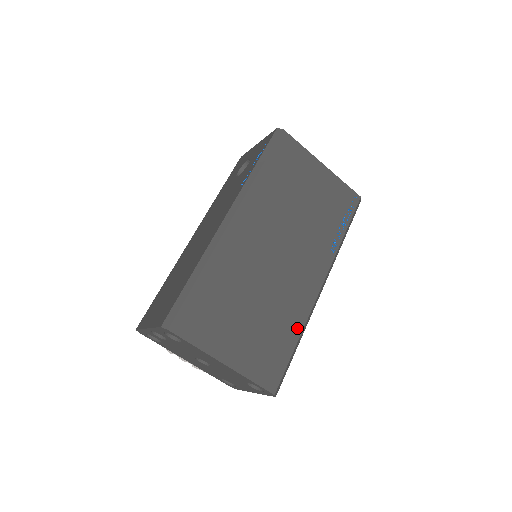
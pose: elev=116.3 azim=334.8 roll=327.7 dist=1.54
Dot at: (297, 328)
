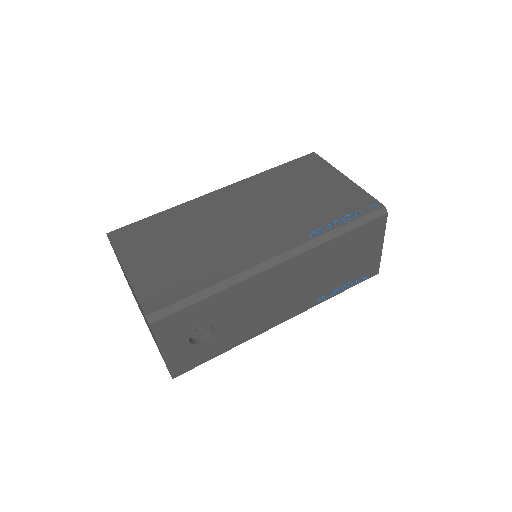
Dot at: (217, 277)
